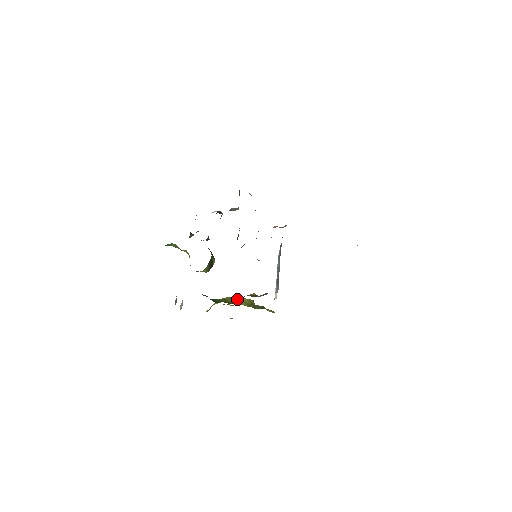
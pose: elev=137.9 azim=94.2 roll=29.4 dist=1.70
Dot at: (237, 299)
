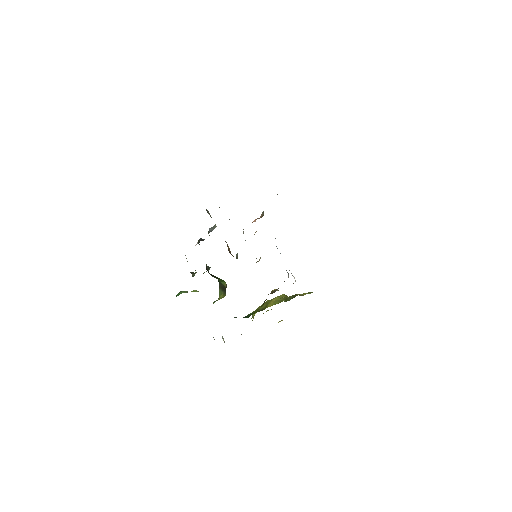
Dot at: (263, 303)
